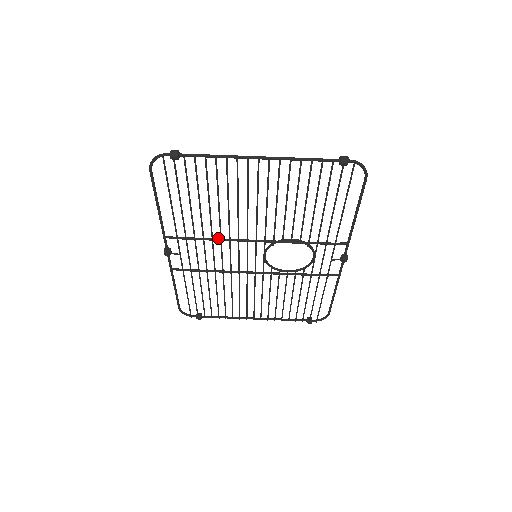
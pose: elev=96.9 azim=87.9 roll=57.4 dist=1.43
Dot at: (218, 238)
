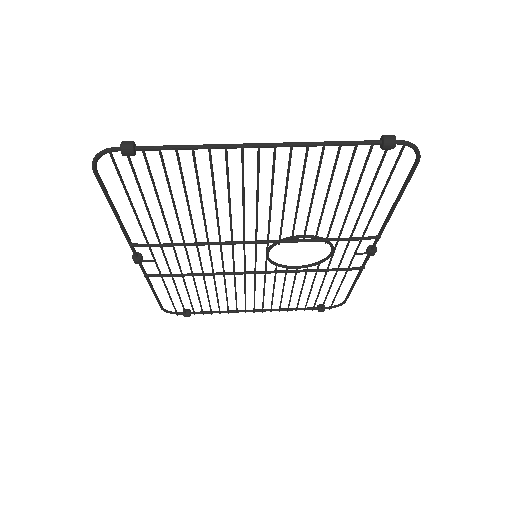
Dot at: (204, 242)
